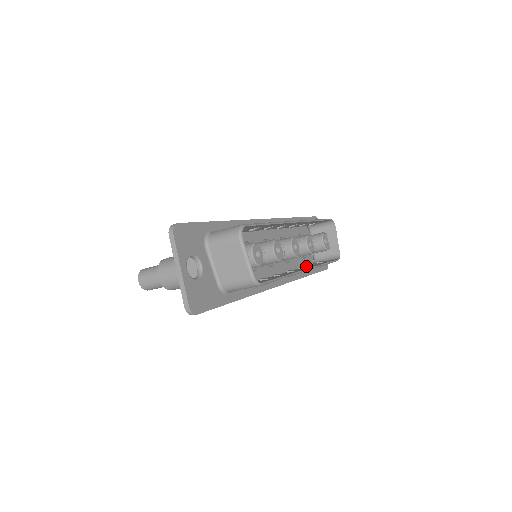
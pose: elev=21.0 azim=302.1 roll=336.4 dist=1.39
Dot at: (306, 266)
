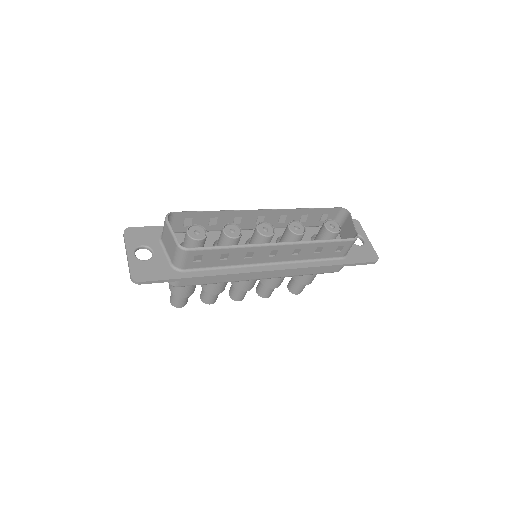
Dot at: (316, 254)
